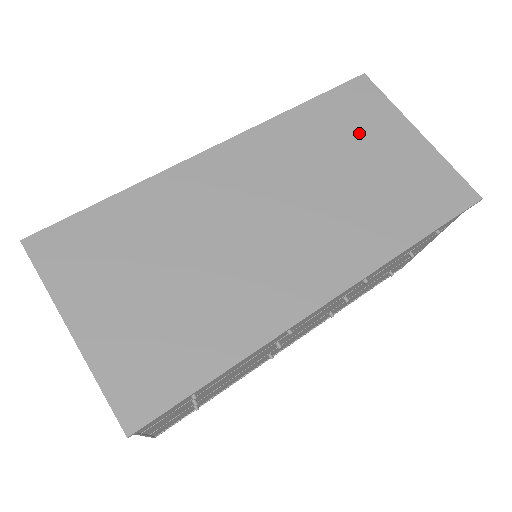
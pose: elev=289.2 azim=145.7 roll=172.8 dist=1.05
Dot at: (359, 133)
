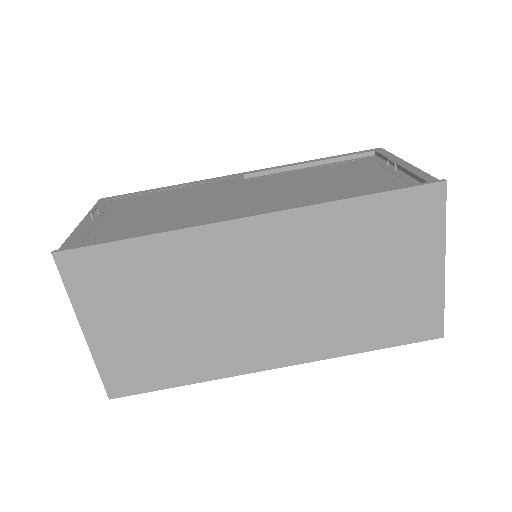
Dot at: (390, 248)
